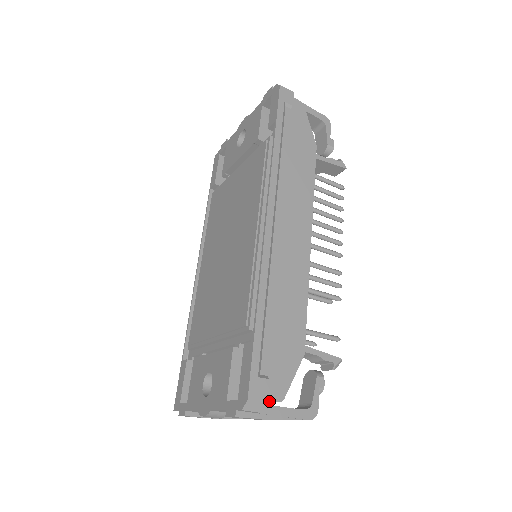
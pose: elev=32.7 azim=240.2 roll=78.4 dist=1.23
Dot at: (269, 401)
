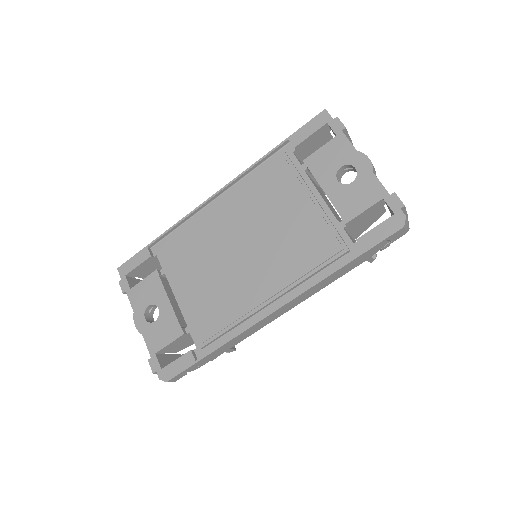
Dot at: occluded
